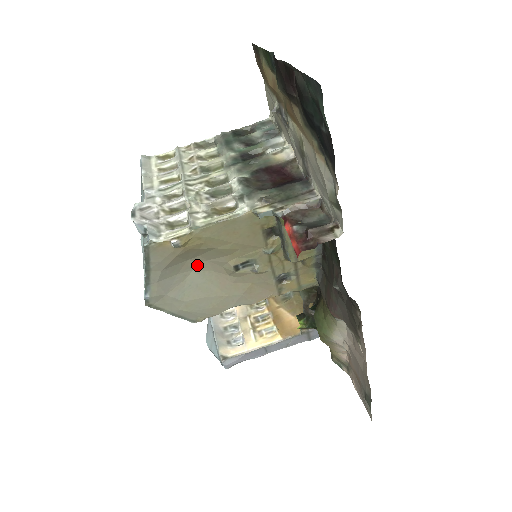
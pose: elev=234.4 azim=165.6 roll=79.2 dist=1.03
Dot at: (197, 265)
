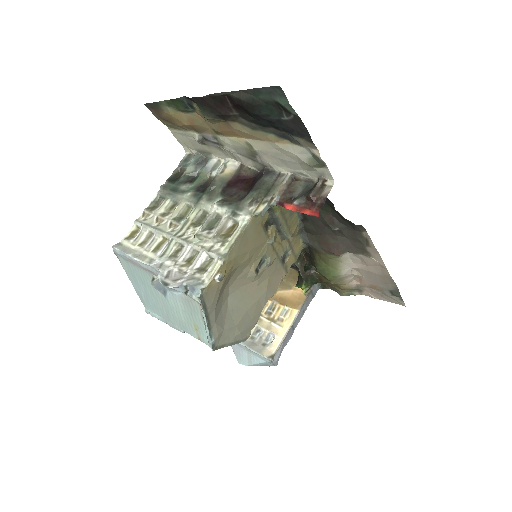
Dot at: (229, 290)
